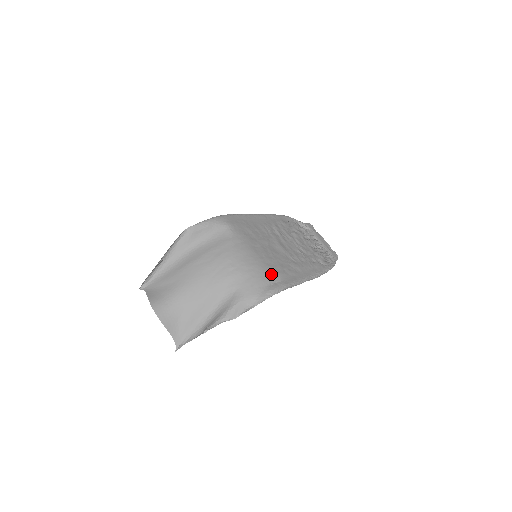
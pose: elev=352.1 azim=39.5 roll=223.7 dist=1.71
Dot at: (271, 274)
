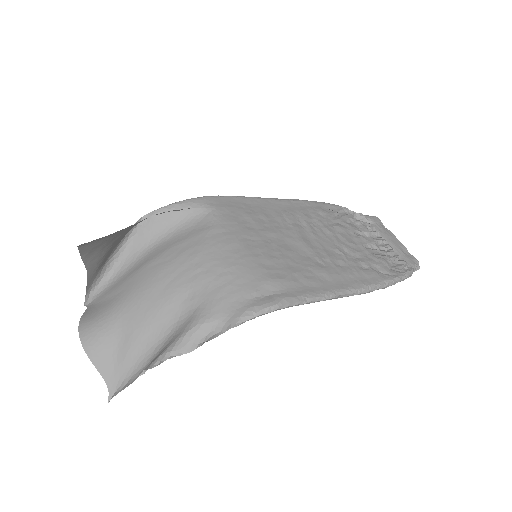
Dot at: (264, 280)
